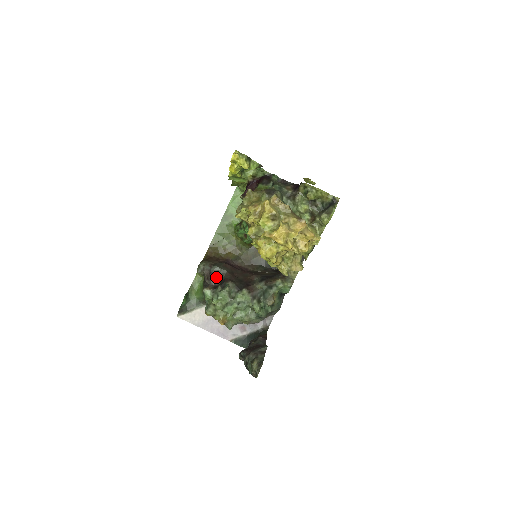
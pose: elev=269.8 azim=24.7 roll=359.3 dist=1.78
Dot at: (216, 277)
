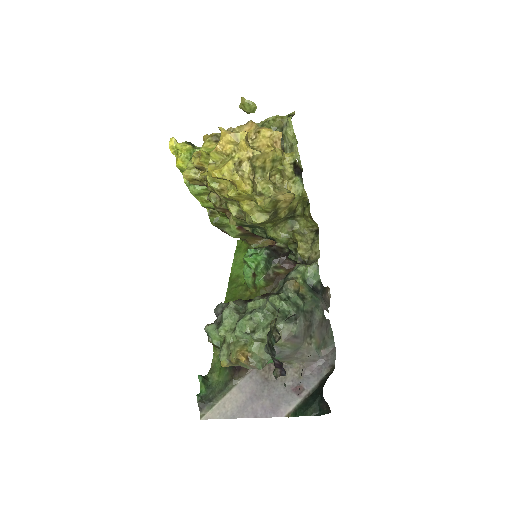
Dot at: (221, 314)
